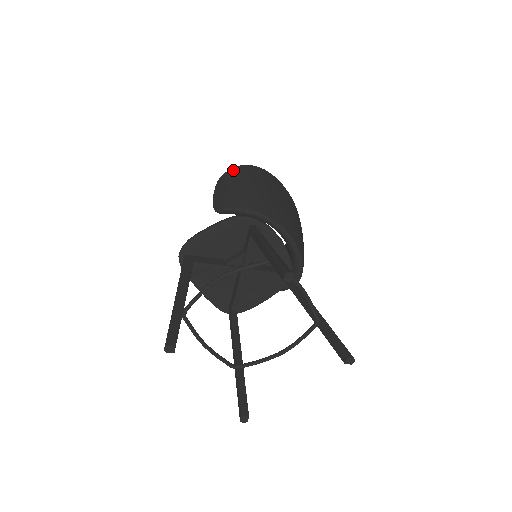
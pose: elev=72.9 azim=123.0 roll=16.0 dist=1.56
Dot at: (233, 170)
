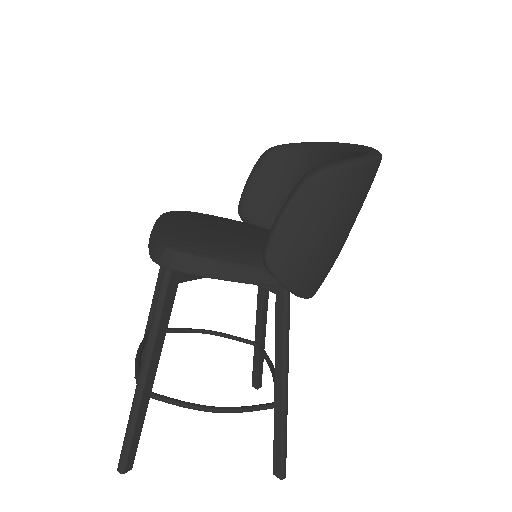
Dot at: (346, 178)
